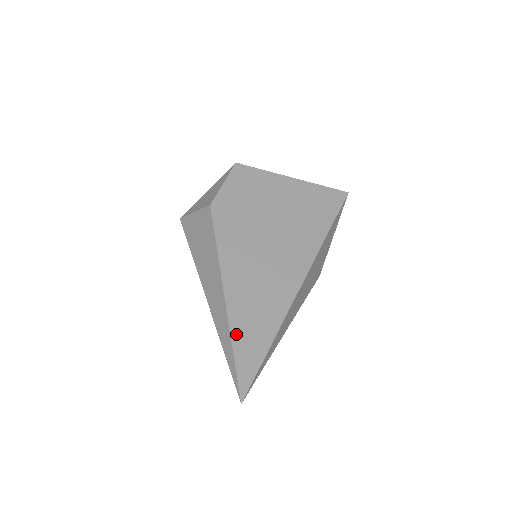
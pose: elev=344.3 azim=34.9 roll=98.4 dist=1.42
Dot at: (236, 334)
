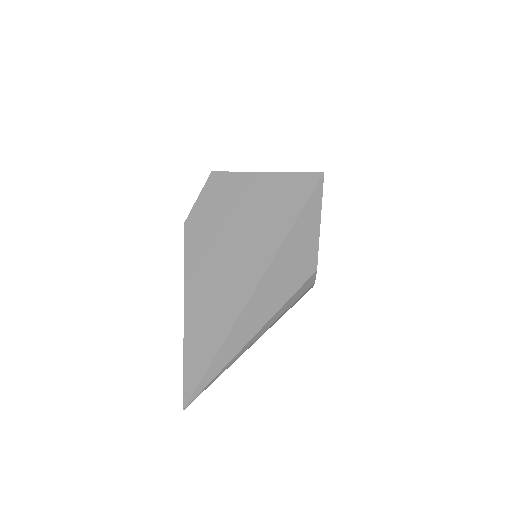
Dot at: (188, 346)
